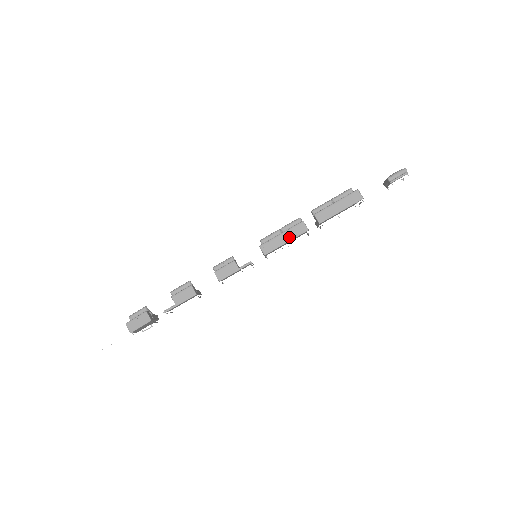
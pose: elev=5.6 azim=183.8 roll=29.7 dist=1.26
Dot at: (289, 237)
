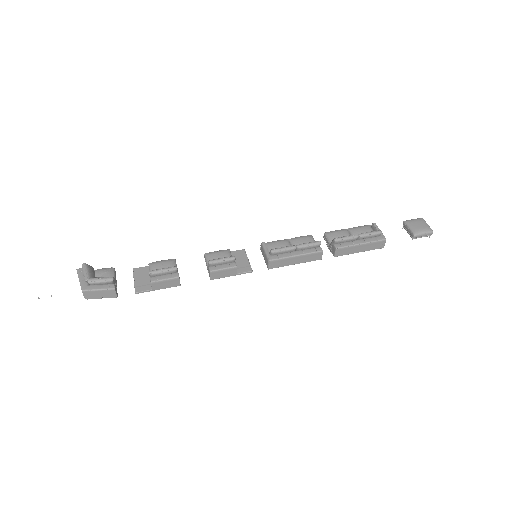
Dot at: (301, 261)
